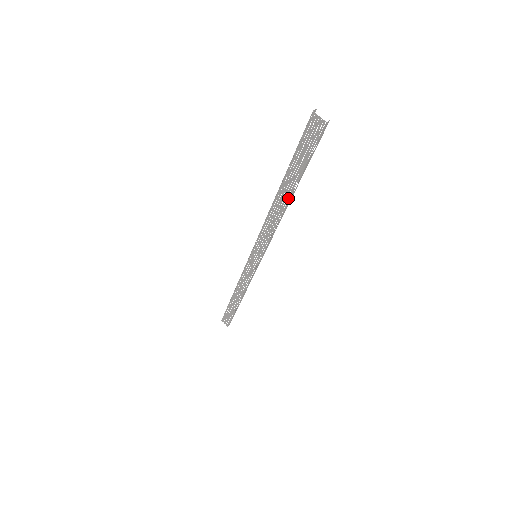
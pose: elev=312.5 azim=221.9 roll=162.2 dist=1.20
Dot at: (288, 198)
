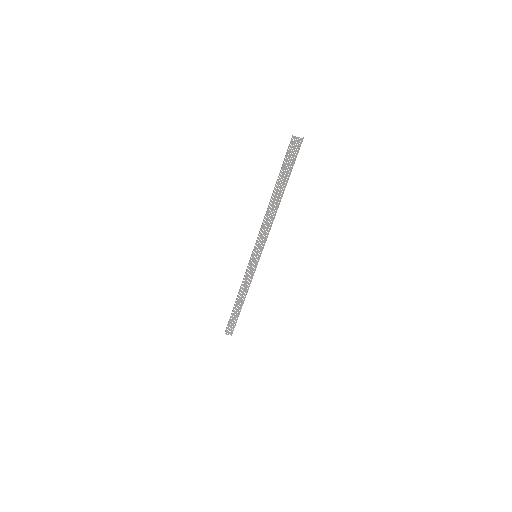
Dot at: (280, 198)
